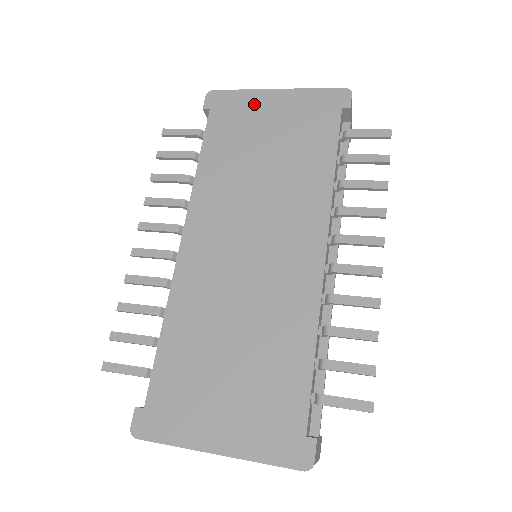
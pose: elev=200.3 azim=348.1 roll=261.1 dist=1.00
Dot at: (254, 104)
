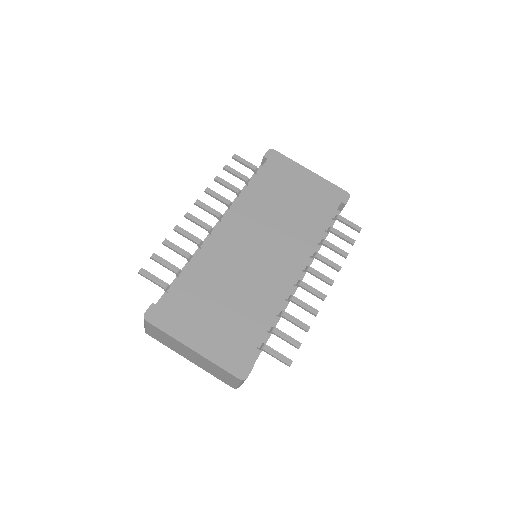
Dot at: (294, 171)
